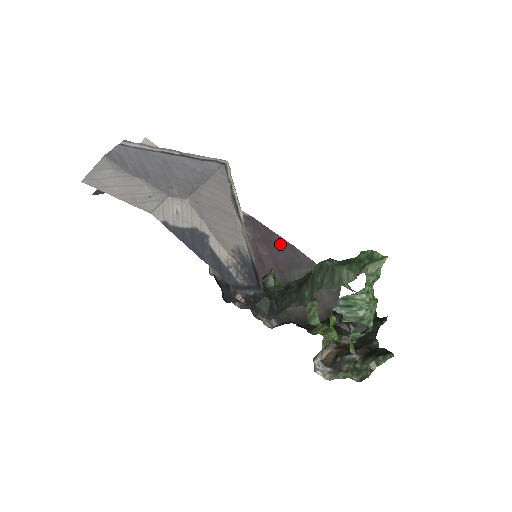
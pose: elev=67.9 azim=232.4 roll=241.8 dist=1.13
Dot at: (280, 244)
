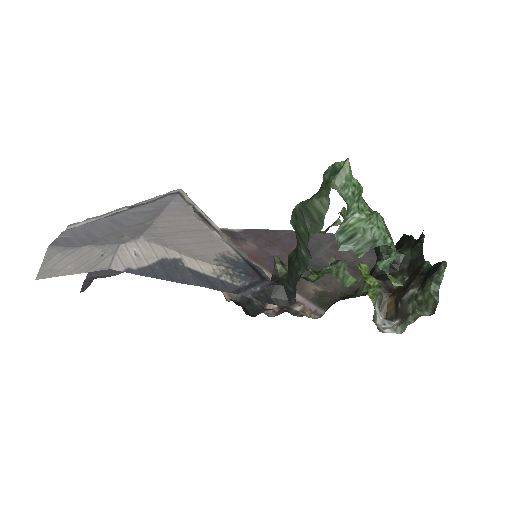
Dot at: (289, 237)
